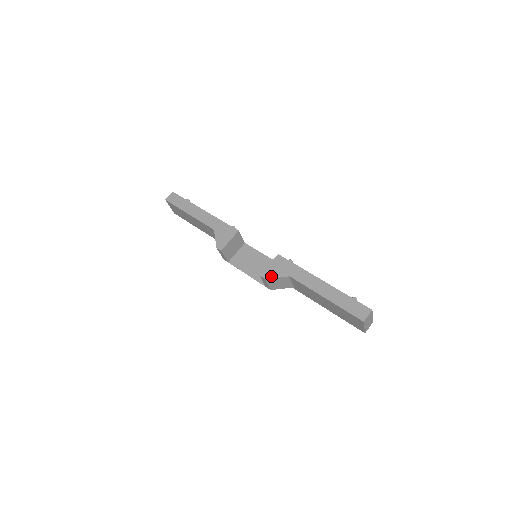
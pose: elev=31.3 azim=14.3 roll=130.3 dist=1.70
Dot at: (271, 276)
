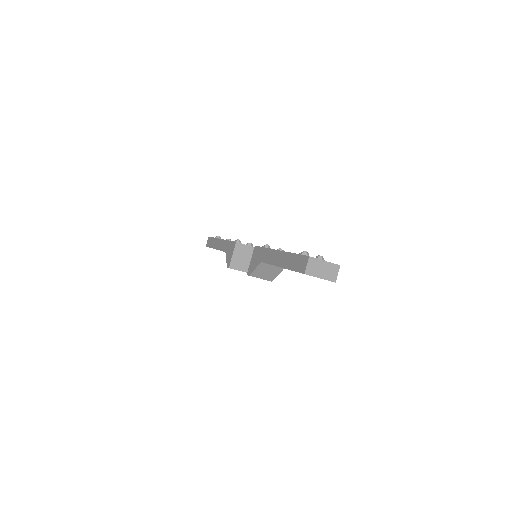
Dot at: (252, 270)
